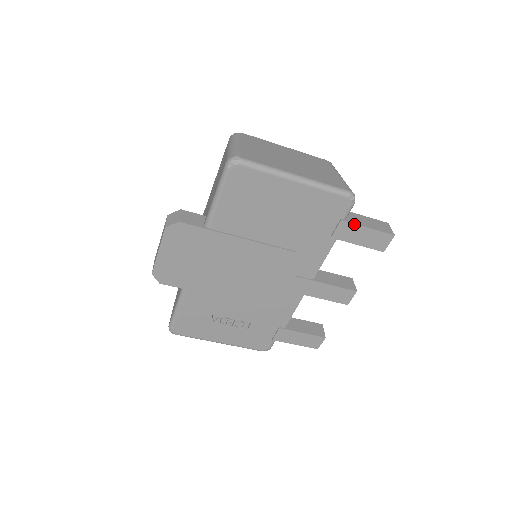
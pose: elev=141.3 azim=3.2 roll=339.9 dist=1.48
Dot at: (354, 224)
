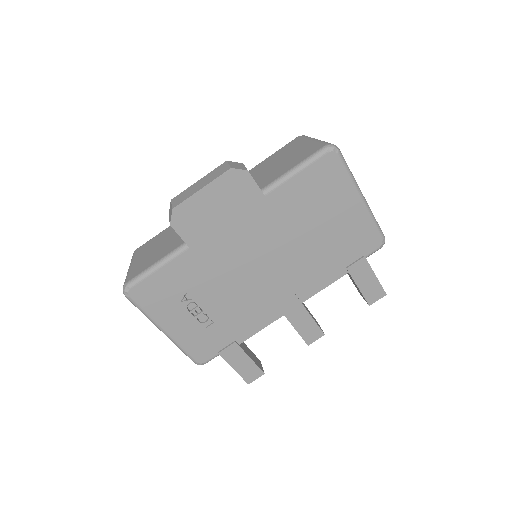
Dot at: (370, 266)
